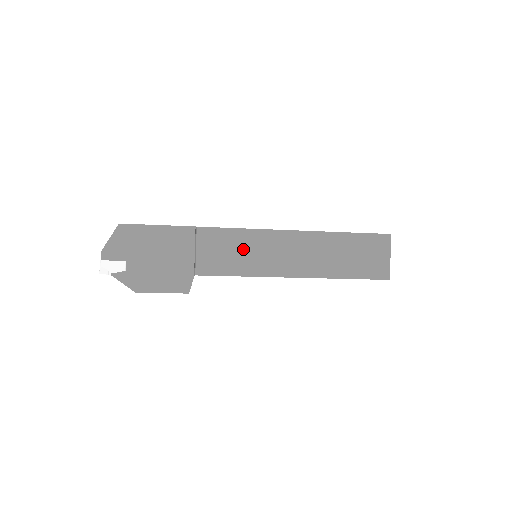
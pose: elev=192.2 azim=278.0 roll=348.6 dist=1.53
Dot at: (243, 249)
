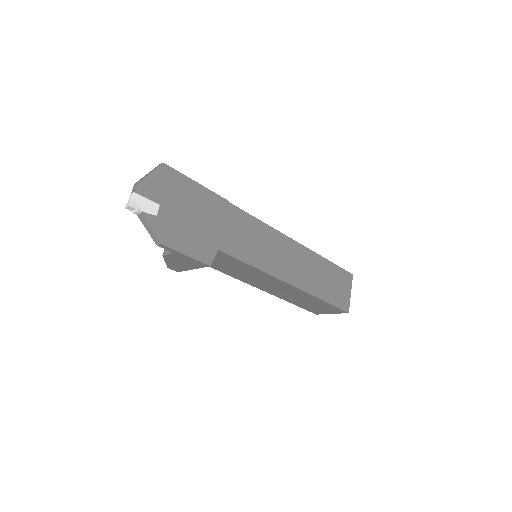
Dot at: (260, 241)
